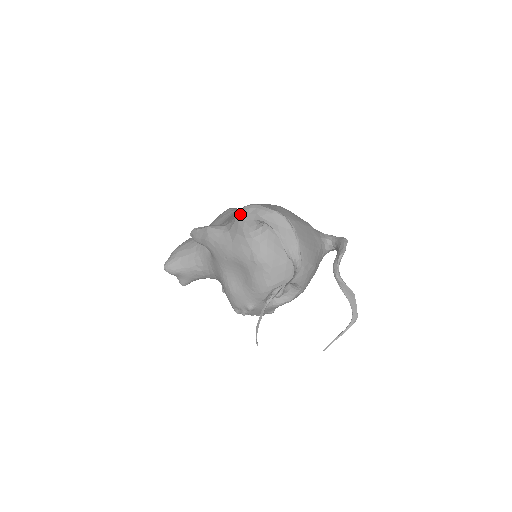
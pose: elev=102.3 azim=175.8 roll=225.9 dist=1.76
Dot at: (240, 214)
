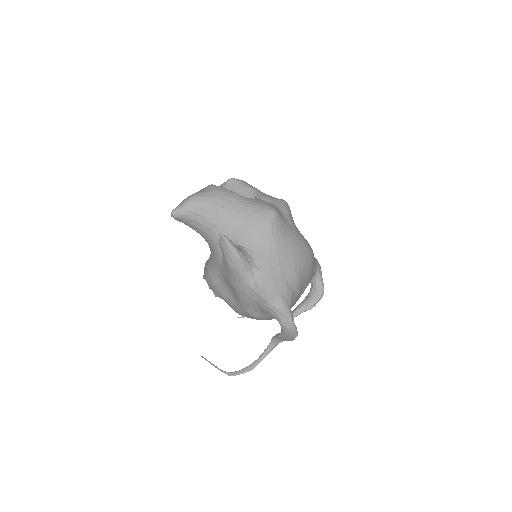
Dot at: (272, 306)
